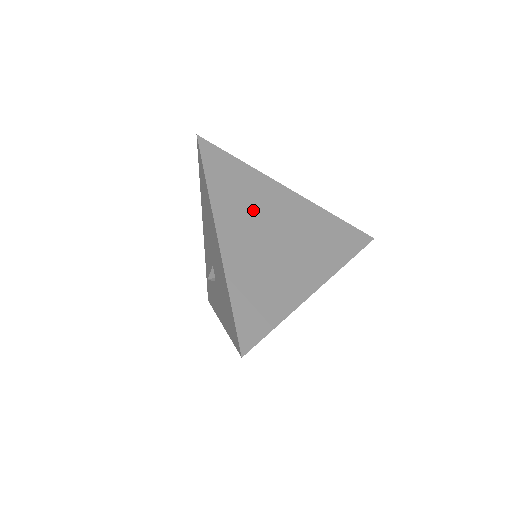
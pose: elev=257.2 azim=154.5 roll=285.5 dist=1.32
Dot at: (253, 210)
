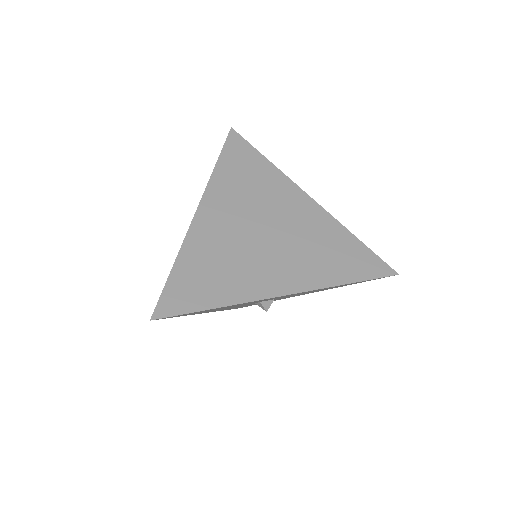
Dot at: (251, 201)
